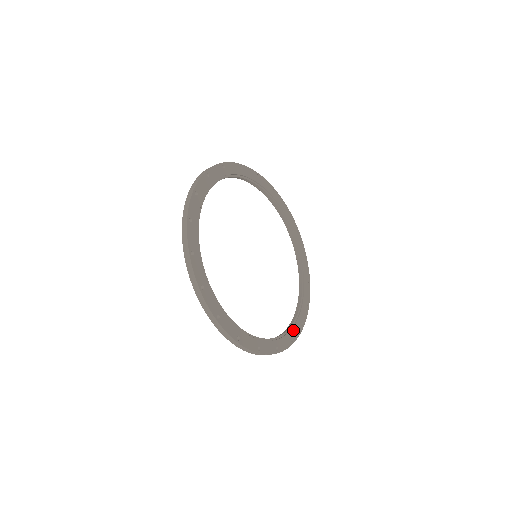
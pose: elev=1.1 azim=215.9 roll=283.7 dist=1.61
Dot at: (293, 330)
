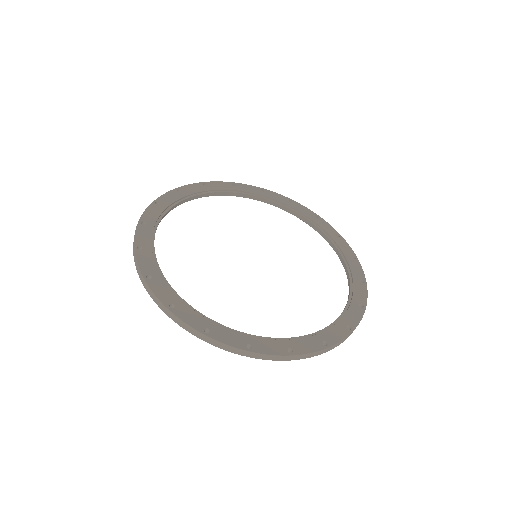
Dot at: (355, 295)
